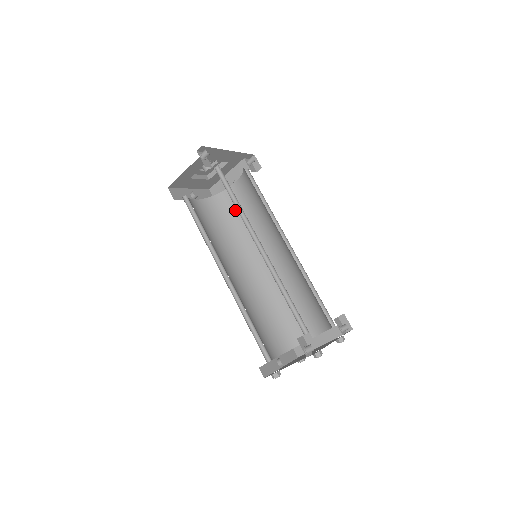
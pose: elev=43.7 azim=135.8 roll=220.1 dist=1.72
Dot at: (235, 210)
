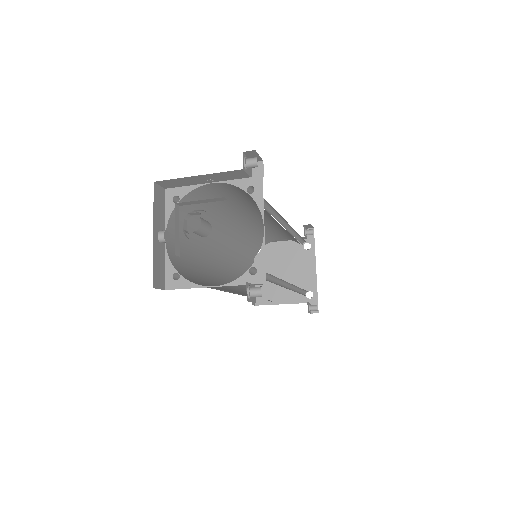
Dot at: occluded
